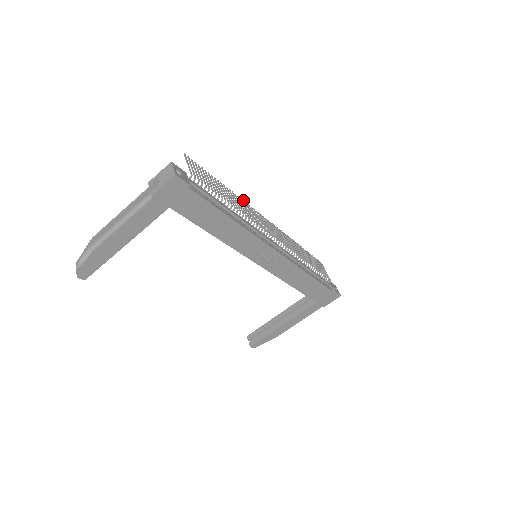
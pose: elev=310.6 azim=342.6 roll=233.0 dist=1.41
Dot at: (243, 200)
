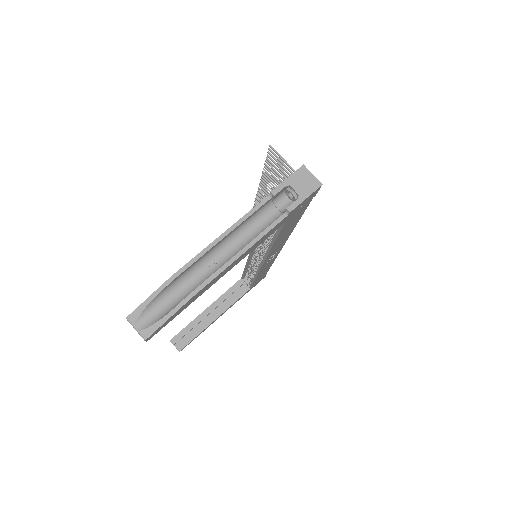
Dot at: (258, 194)
